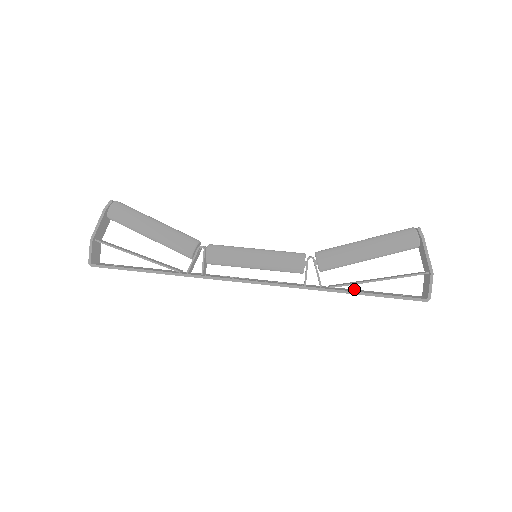
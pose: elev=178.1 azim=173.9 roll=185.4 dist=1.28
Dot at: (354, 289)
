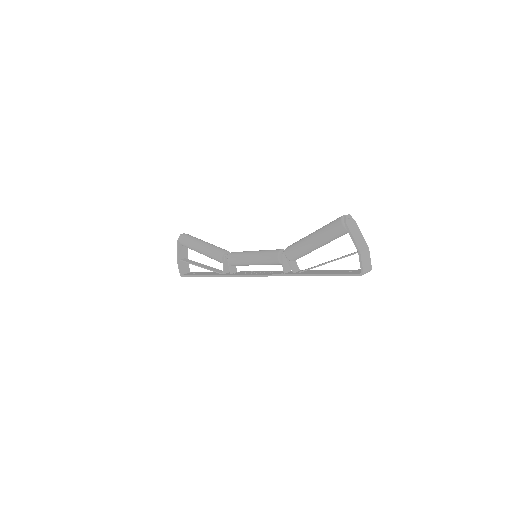
Dot at: (322, 270)
